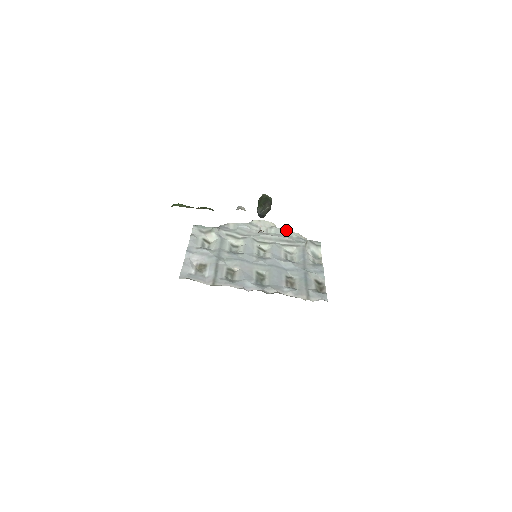
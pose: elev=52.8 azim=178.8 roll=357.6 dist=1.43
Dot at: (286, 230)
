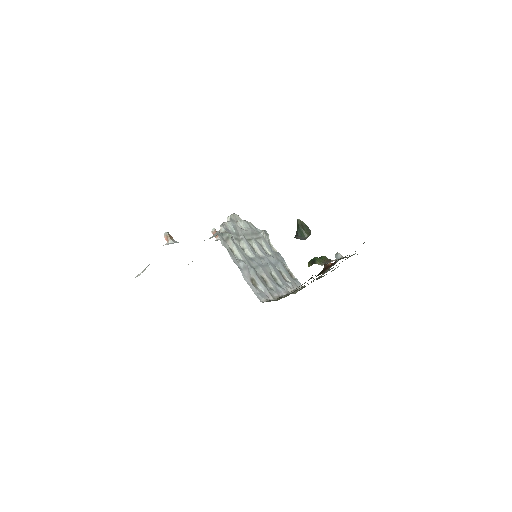
Dot at: (247, 221)
